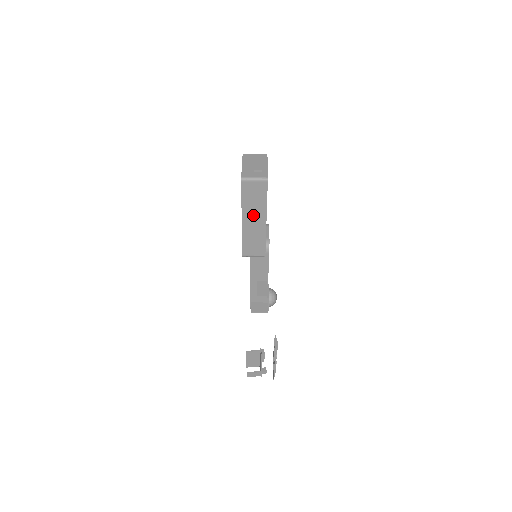
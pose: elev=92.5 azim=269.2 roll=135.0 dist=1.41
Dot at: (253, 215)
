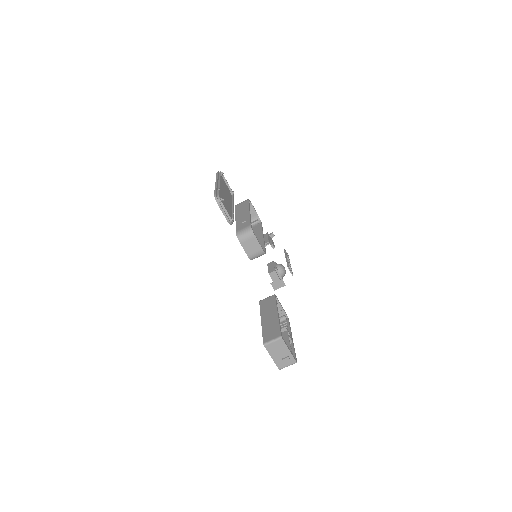
Dot at: occluded
